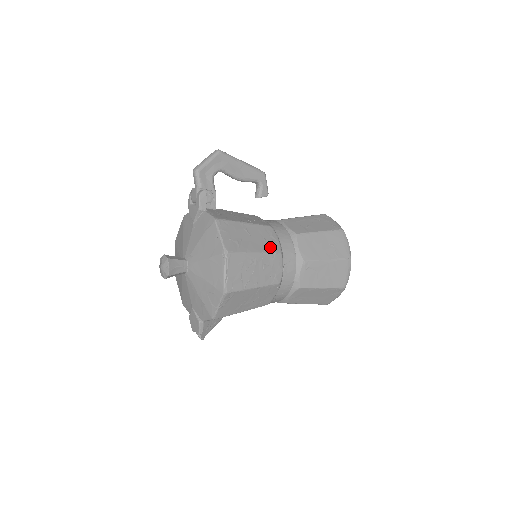
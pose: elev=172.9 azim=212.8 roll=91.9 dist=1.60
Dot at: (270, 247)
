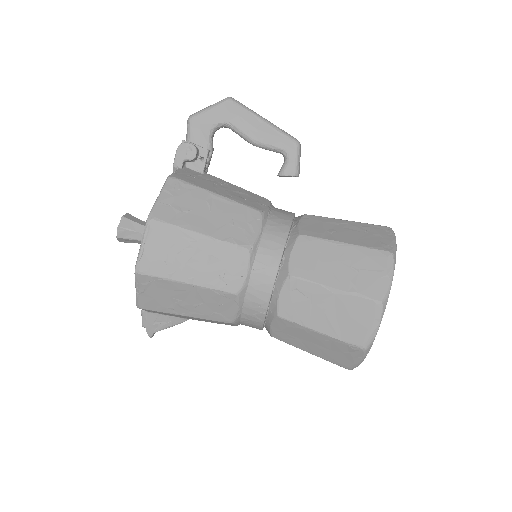
Dot at: (234, 236)
